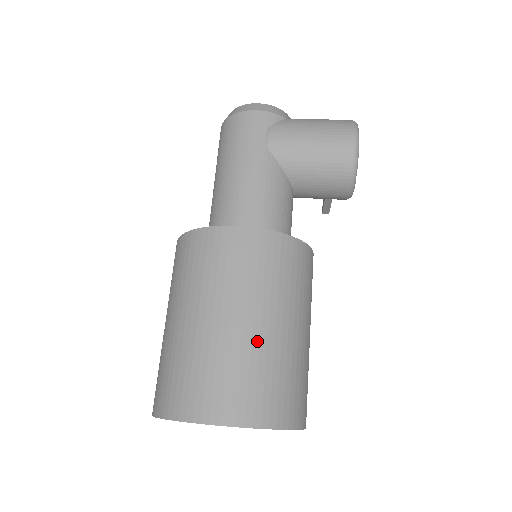
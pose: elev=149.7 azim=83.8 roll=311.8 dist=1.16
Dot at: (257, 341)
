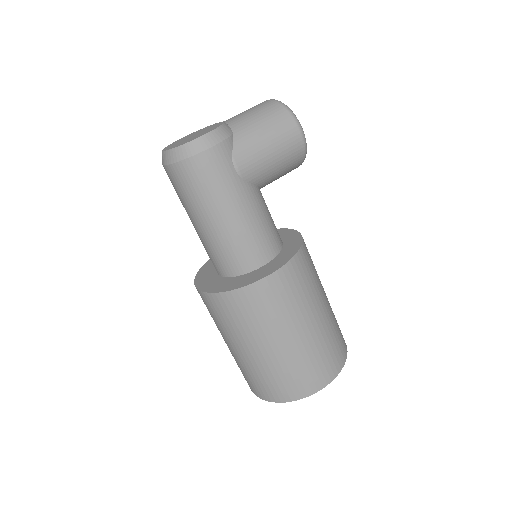
Dot at: (322, 329)
